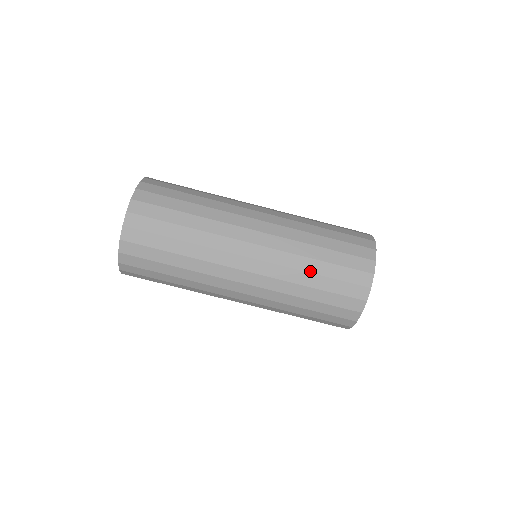
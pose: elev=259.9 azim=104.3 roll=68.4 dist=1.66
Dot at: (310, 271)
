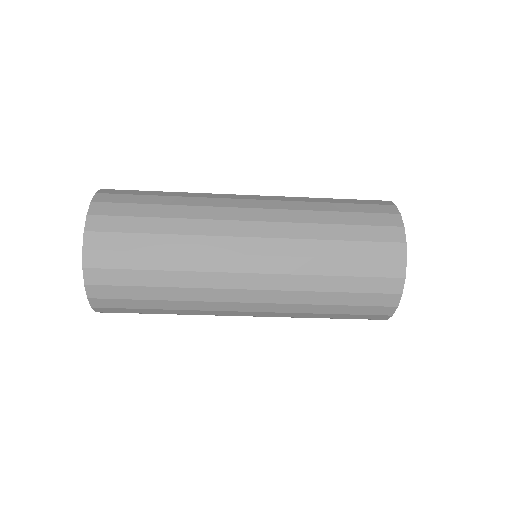
Dot at: occluded
